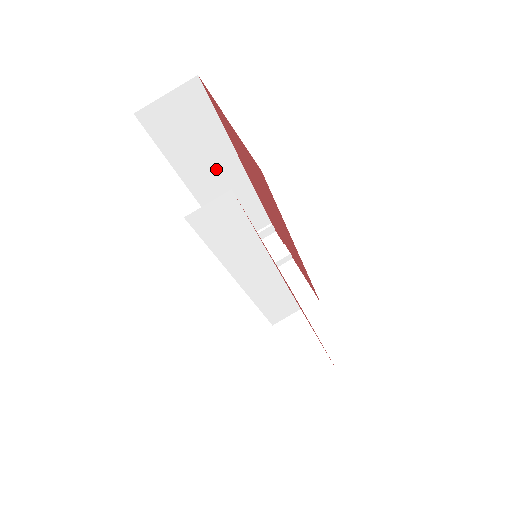
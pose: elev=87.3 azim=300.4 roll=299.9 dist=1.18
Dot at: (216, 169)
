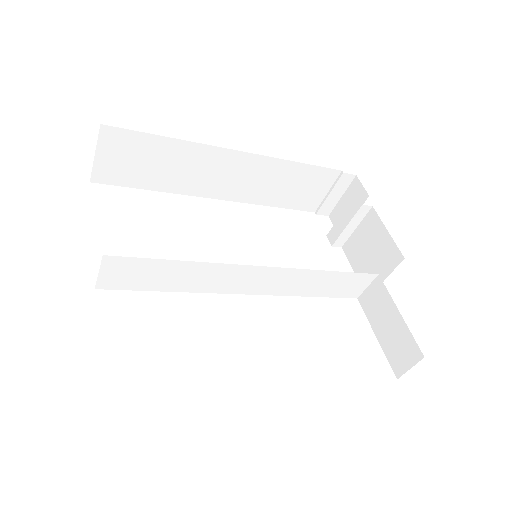
Dot at: (213, 170)
